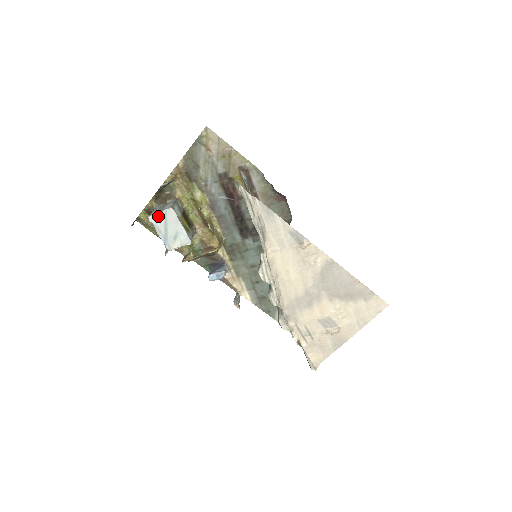
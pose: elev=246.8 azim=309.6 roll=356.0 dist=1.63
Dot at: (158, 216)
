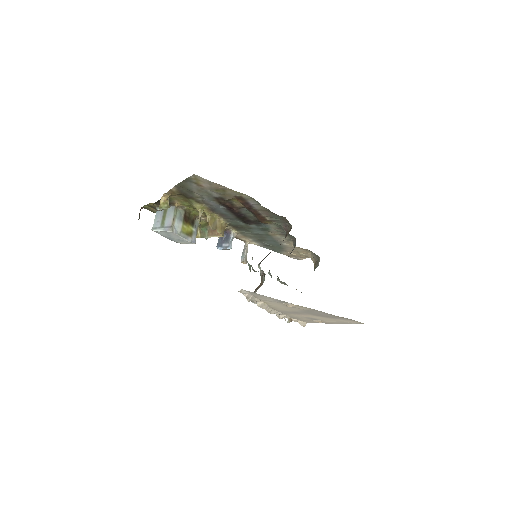
Dot at: (160, 232)
